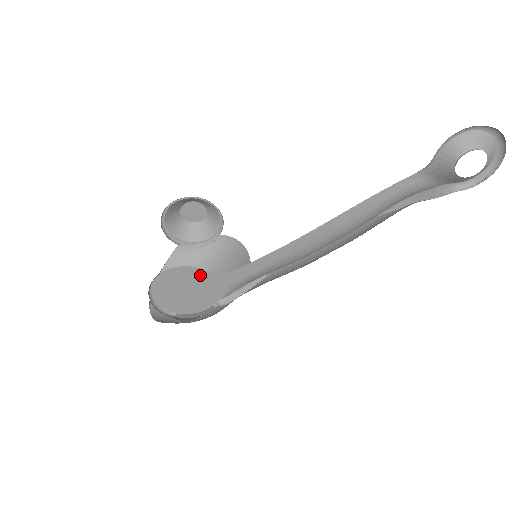
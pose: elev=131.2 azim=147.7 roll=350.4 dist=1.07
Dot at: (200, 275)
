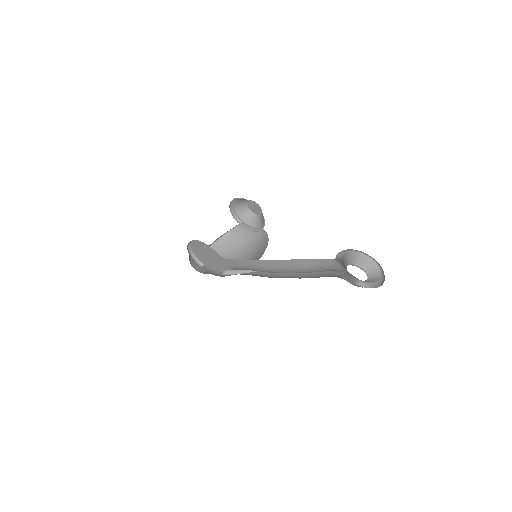
Dot at: (213, 252)
